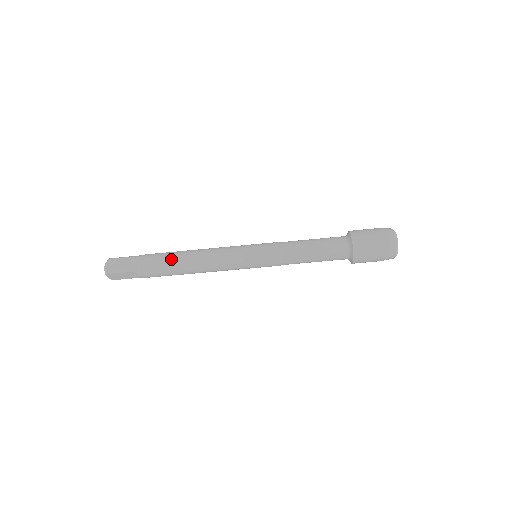
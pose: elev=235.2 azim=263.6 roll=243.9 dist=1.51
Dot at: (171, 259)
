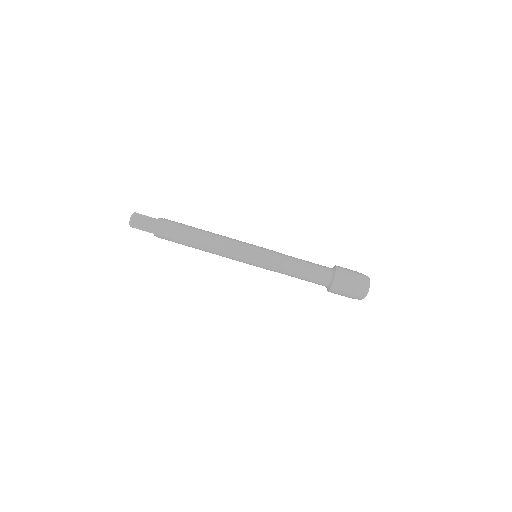
Dot at: (191, 226)
